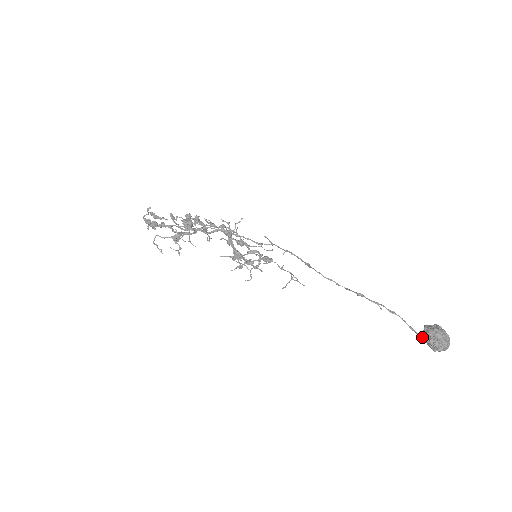
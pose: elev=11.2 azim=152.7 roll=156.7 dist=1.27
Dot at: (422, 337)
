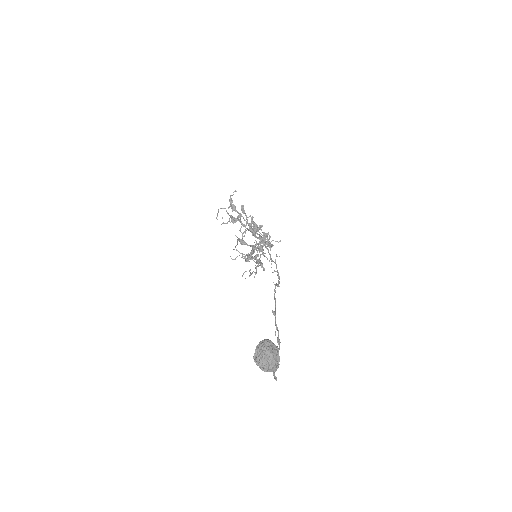
Dot at: occluded
